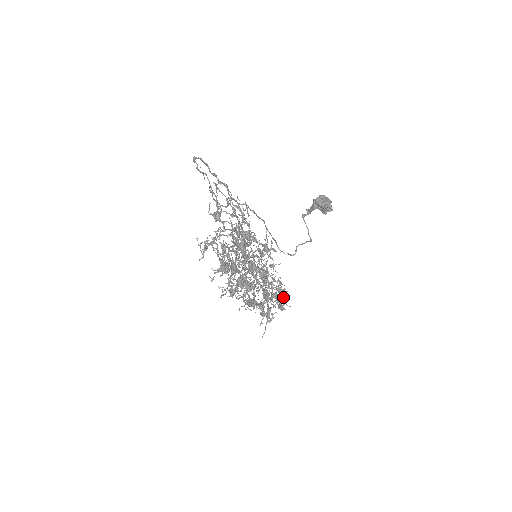
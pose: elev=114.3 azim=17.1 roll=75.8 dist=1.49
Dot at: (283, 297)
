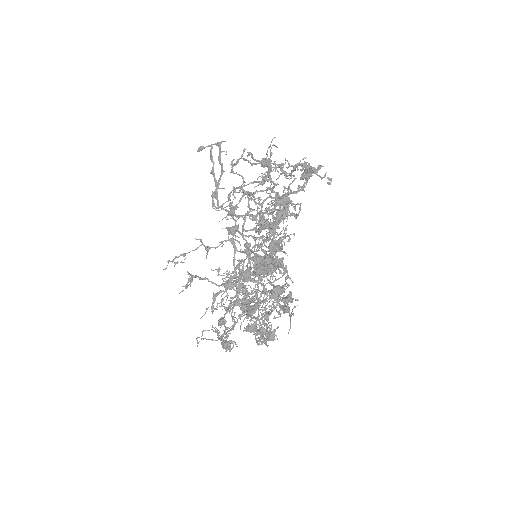
Dot at: (279, 314)
